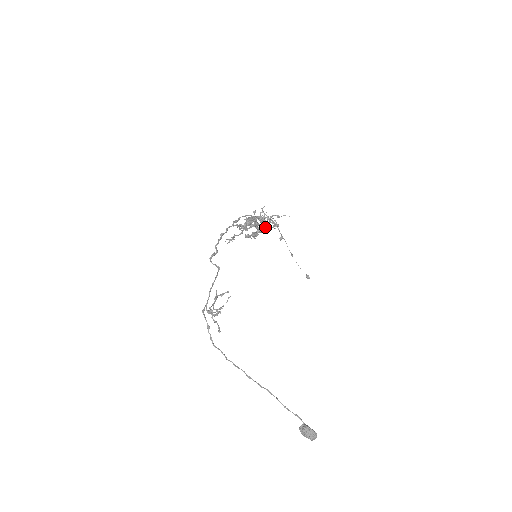
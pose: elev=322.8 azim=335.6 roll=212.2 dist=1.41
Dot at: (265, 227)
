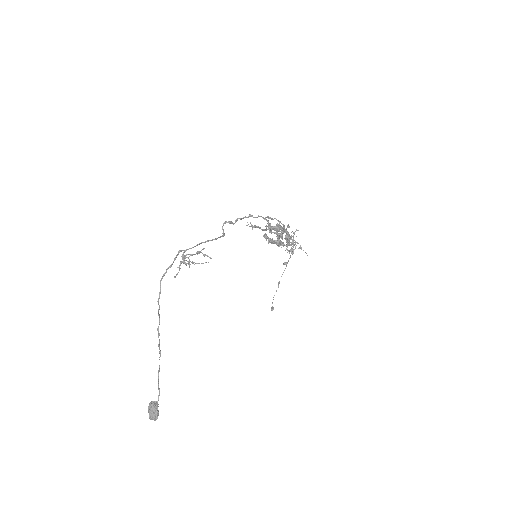
Dot at: (284, 244)
